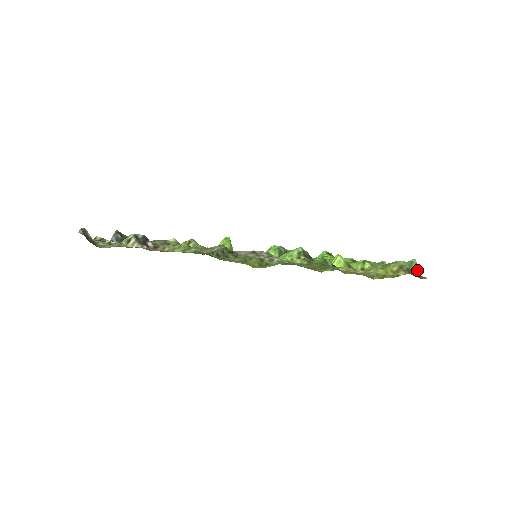
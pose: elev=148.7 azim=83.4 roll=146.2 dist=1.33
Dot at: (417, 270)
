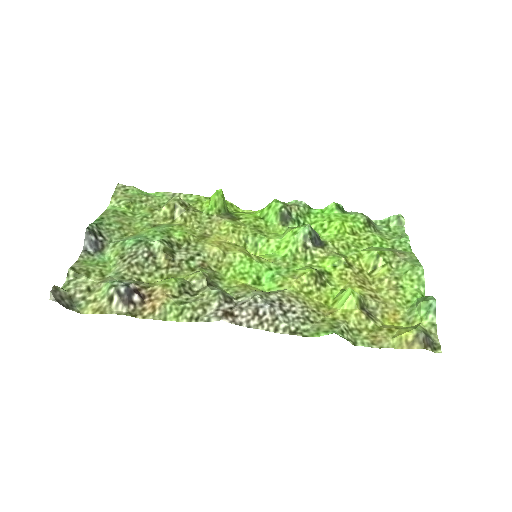
Dot at: (434, 321)
